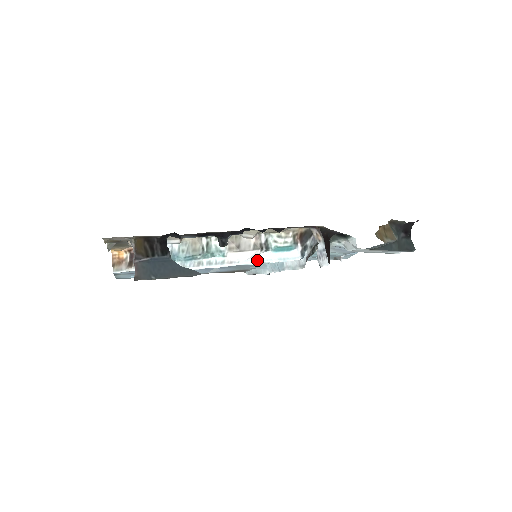
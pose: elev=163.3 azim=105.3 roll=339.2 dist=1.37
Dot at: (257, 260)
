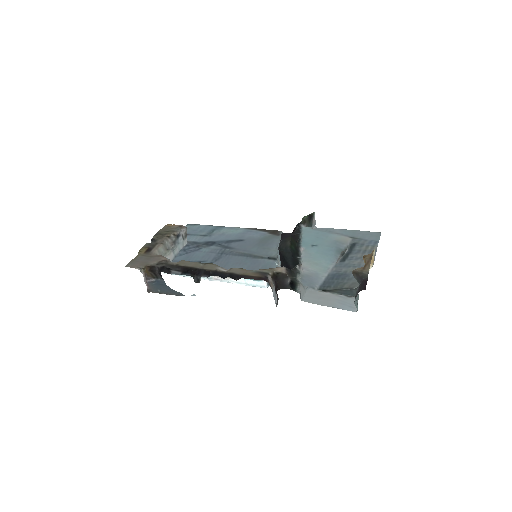
Dot at: (234, 282)
